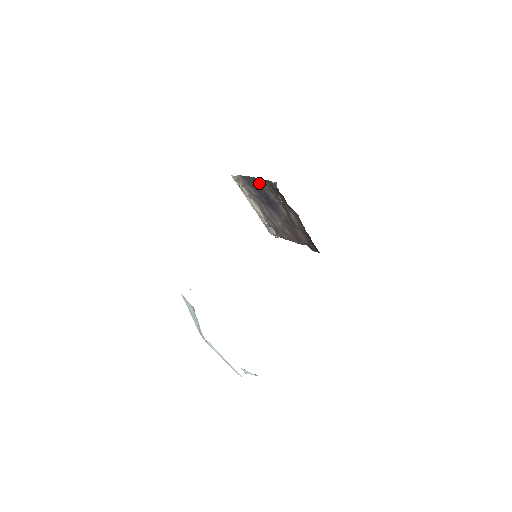
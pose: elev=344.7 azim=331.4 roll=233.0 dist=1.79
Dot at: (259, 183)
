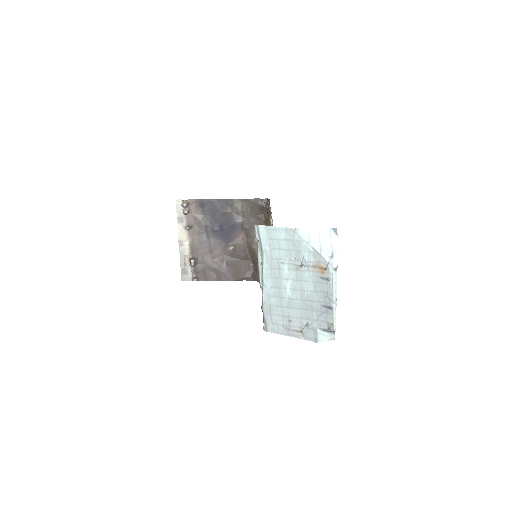
Dot at: (228, 205)
